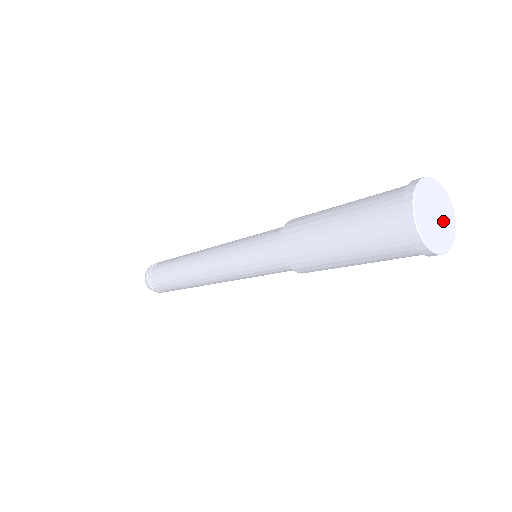
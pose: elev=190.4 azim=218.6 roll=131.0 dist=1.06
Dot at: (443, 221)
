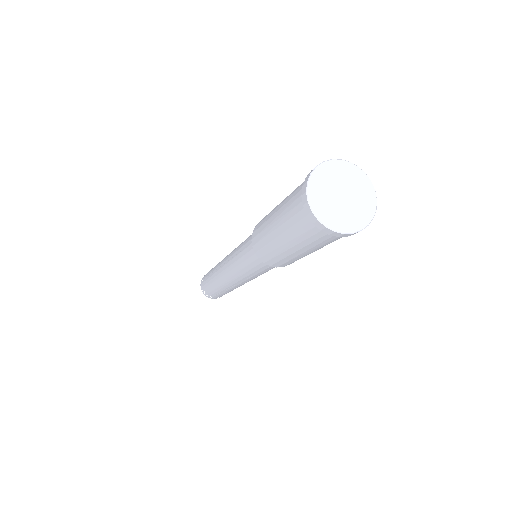
Dot at: (349, 208)
